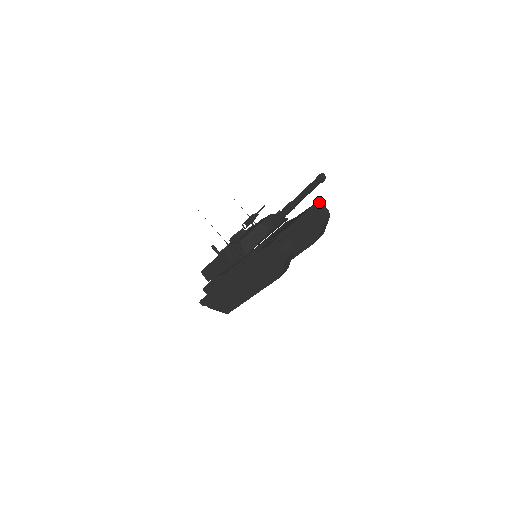
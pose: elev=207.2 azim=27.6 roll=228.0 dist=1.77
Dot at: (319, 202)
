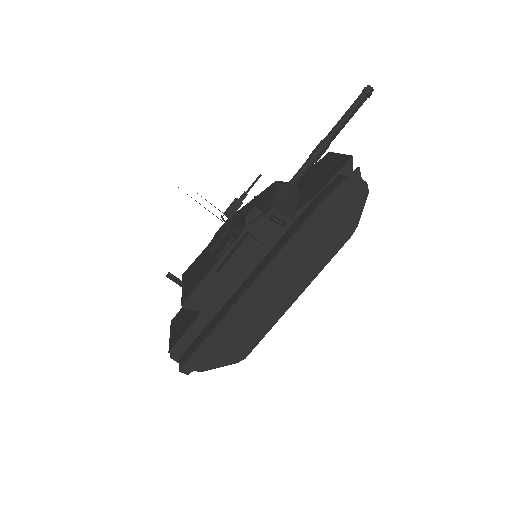
Dot at: (315, 163)
